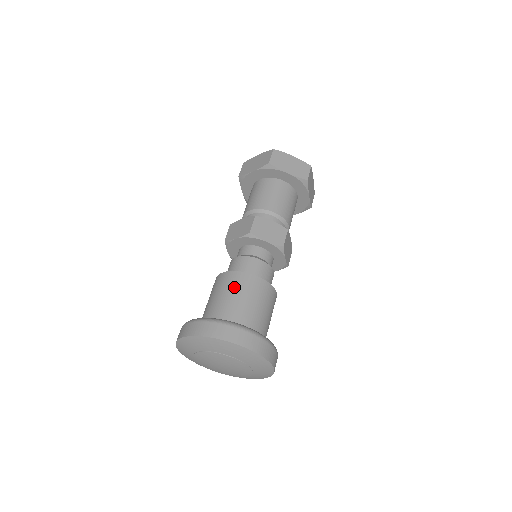
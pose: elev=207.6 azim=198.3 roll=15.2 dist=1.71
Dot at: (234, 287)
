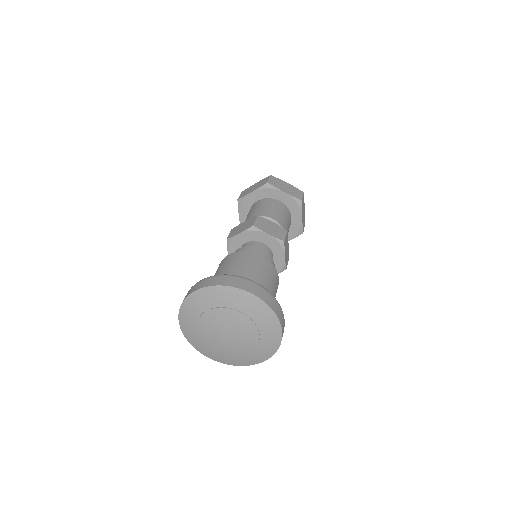
Dot at: (271, 276)
